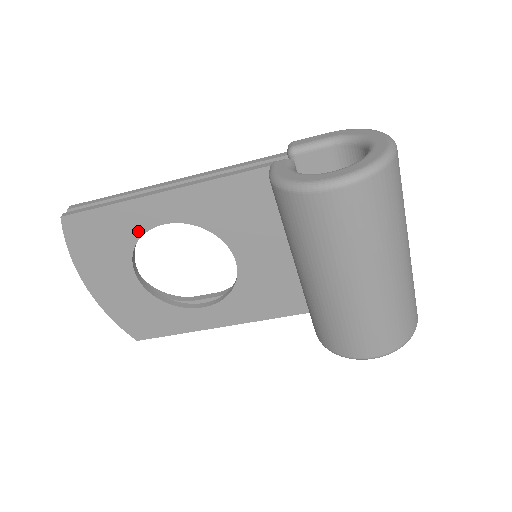
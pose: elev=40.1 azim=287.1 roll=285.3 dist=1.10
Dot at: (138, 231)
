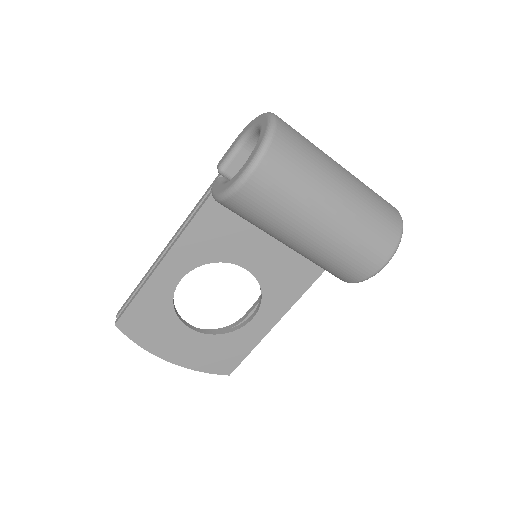
Dot at: (168, 298)
